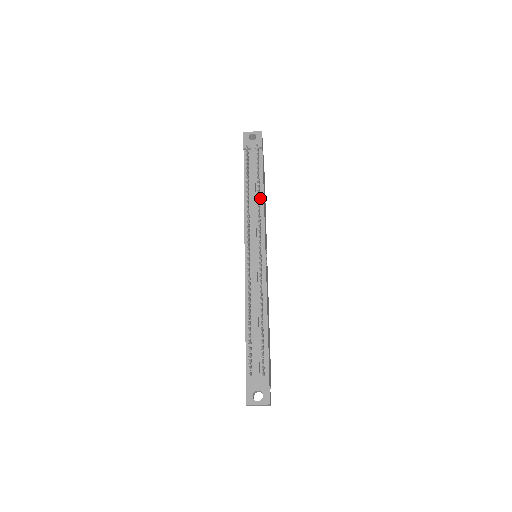
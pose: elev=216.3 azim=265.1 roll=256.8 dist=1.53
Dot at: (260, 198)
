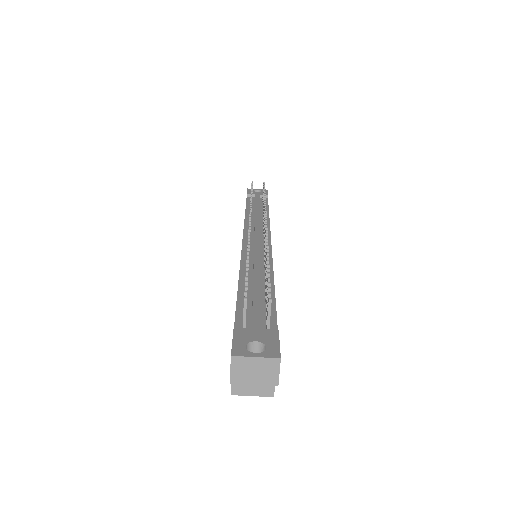
Dot at: occluded
